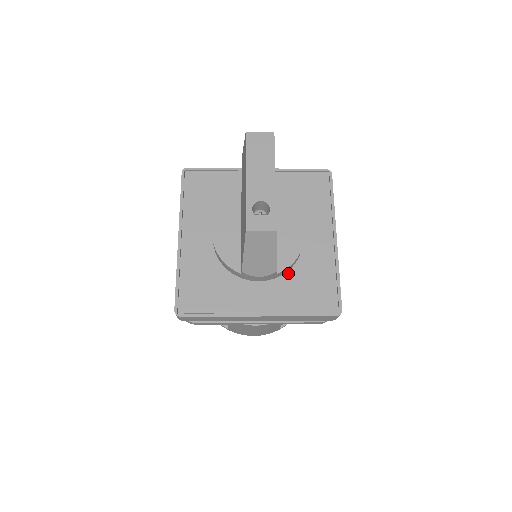
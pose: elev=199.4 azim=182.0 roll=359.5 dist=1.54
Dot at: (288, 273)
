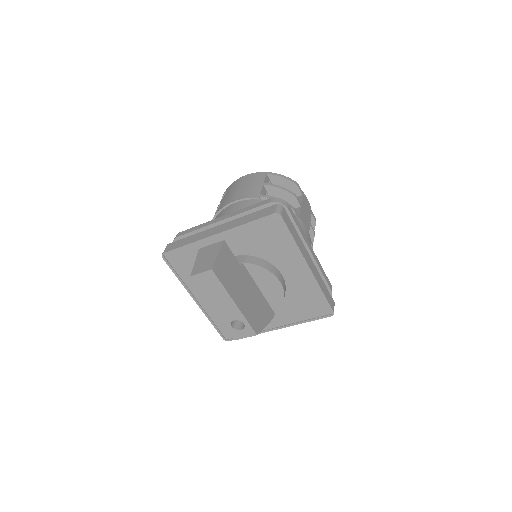
Dot at: occluded
